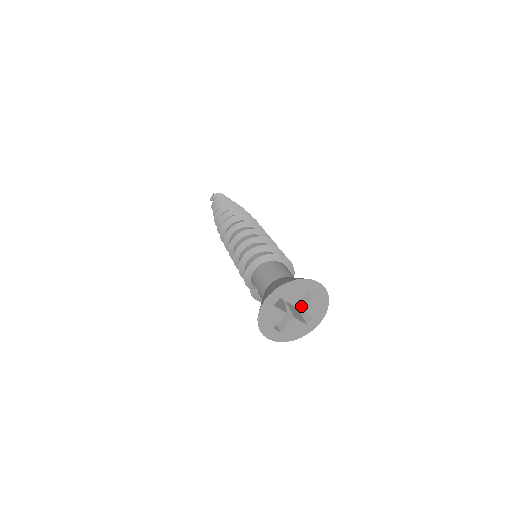
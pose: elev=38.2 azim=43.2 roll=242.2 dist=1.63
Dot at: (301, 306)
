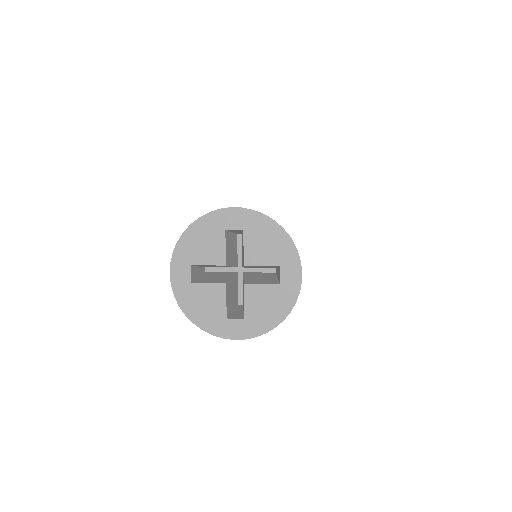
Dot at: (243, 260)
